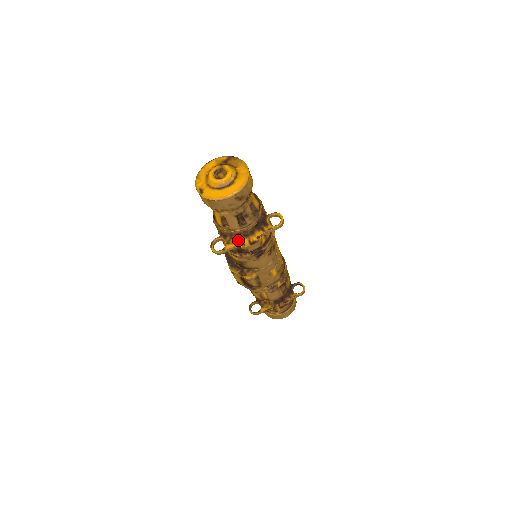
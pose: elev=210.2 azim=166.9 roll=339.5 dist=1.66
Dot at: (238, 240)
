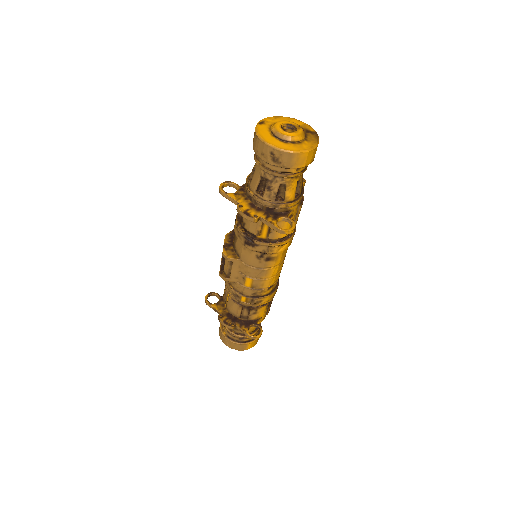
Dot at: (243, 201)
